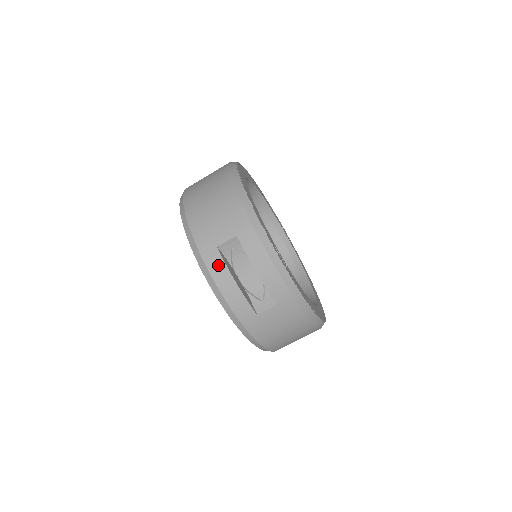
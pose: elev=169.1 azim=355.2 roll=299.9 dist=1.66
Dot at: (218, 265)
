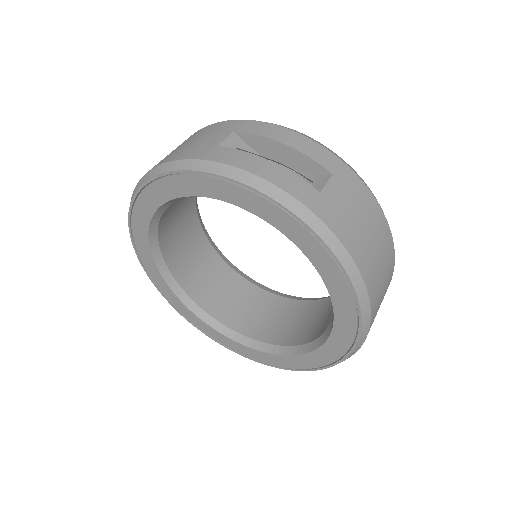
Dot at: (232, 155)
